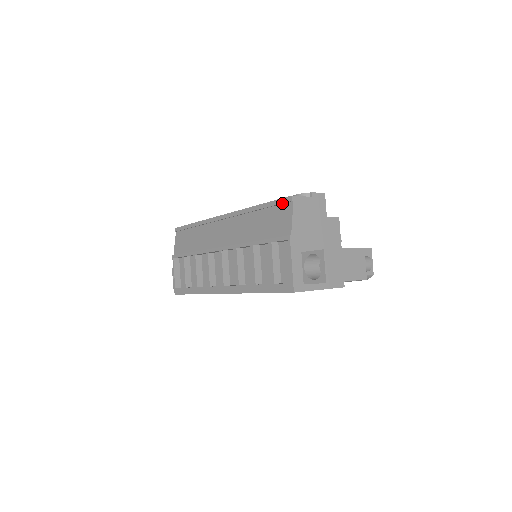
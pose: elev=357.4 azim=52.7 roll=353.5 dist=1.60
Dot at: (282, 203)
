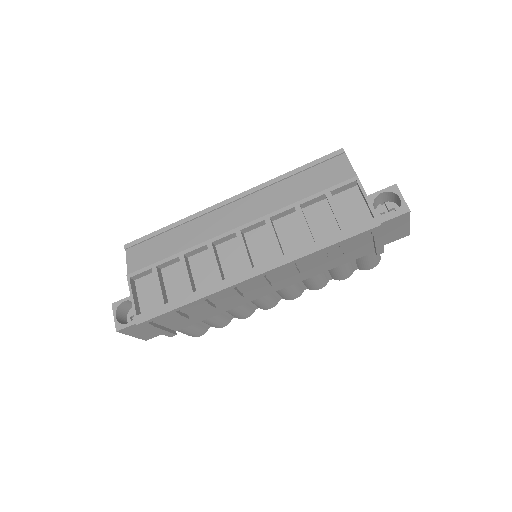
Dot at: (330, 158)
